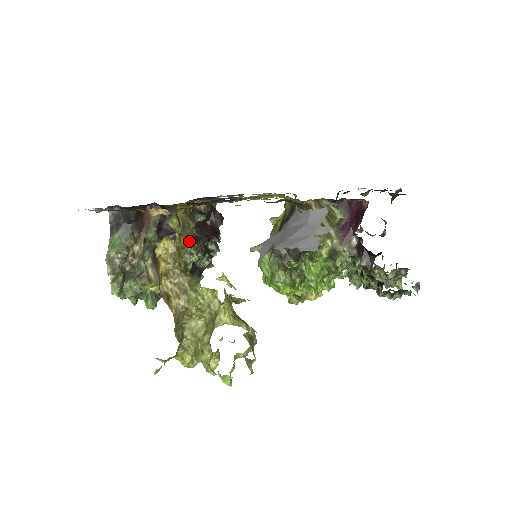
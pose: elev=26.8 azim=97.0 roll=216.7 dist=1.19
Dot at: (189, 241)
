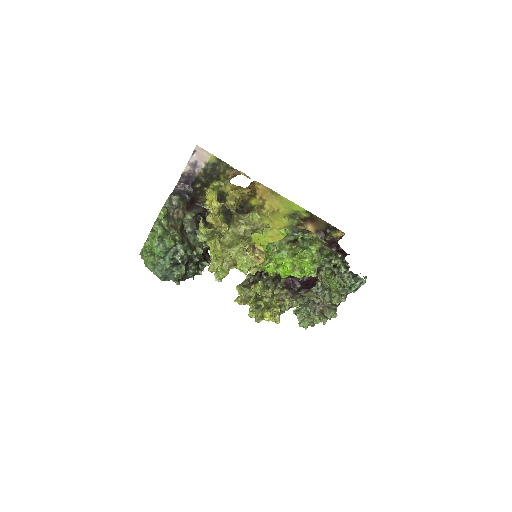
Dot at: occluded
